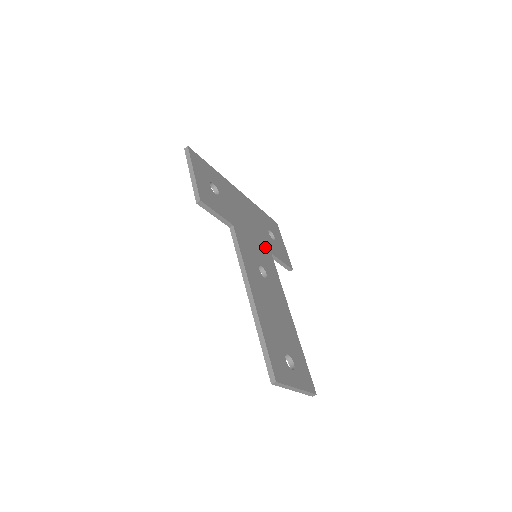
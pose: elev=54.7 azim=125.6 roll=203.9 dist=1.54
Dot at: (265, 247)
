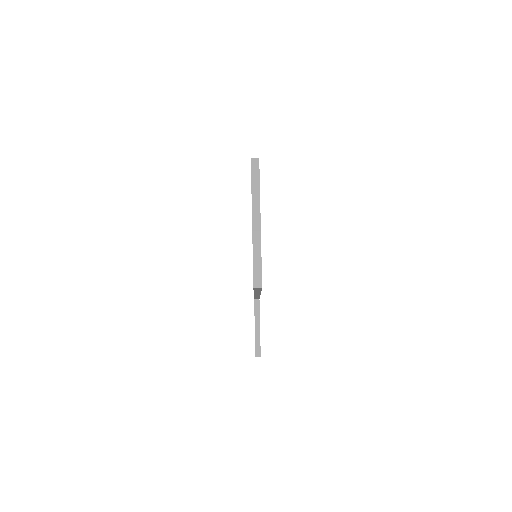
Dot at: occluded
